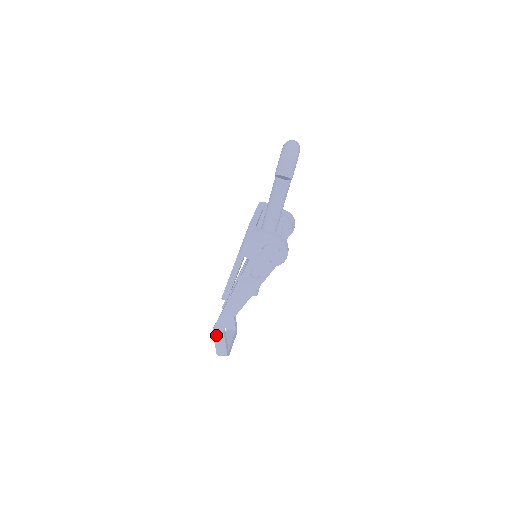
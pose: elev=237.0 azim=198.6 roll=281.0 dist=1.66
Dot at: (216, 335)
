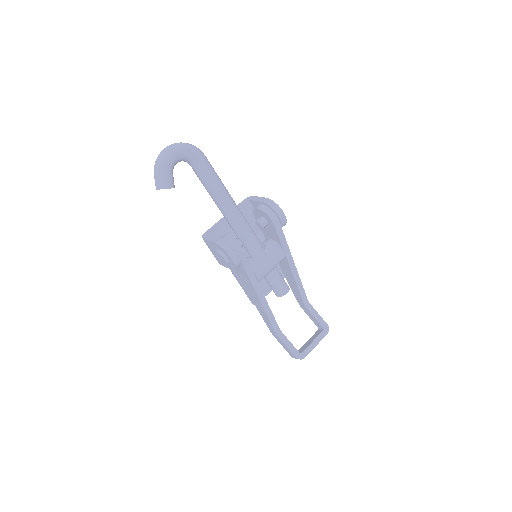
Dot at: (277, 338)
